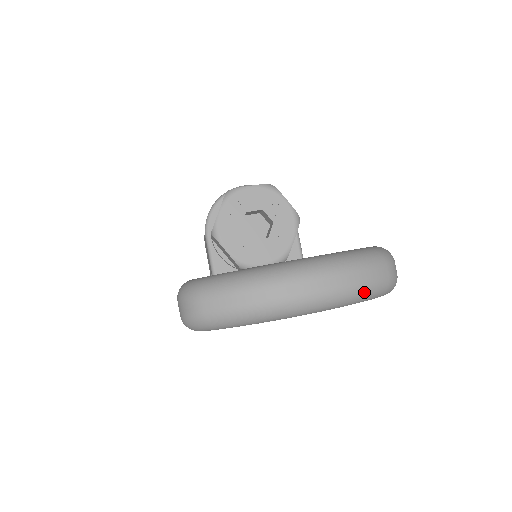
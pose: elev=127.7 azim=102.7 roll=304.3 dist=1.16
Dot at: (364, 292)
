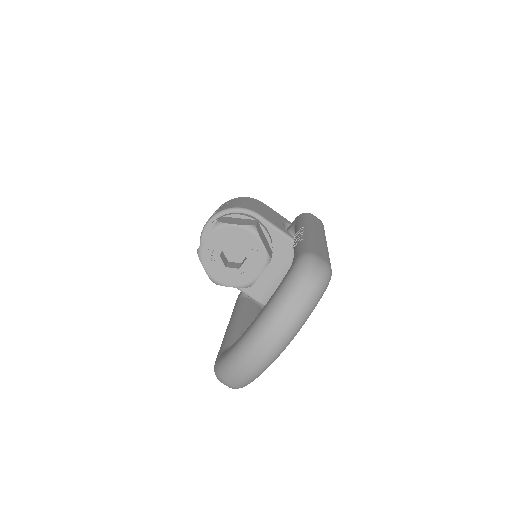
Dot at: (305, 314)
